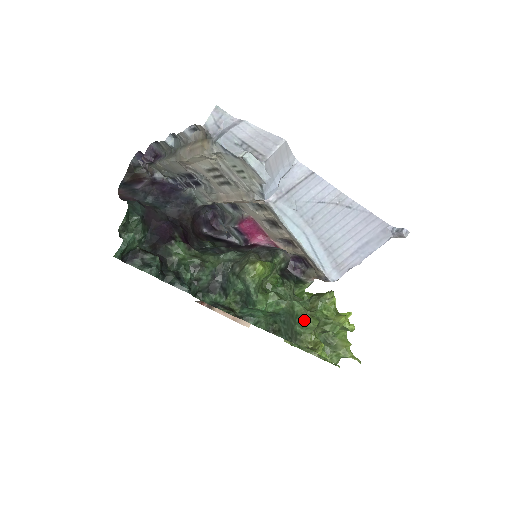
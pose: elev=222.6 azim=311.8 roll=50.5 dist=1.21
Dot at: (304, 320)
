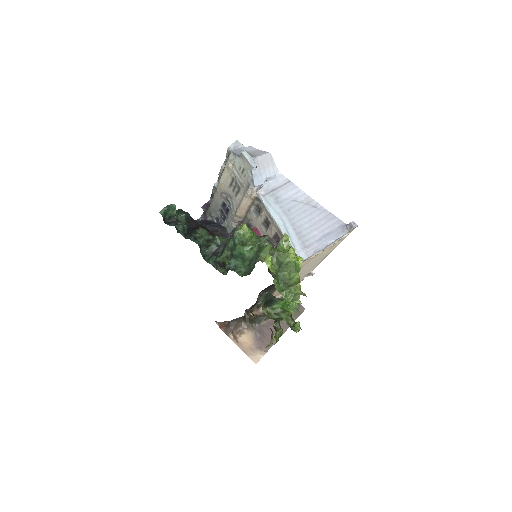
Dot at: (263, 247)
